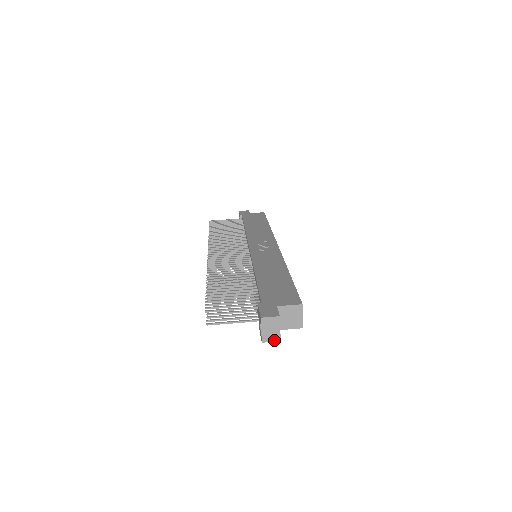
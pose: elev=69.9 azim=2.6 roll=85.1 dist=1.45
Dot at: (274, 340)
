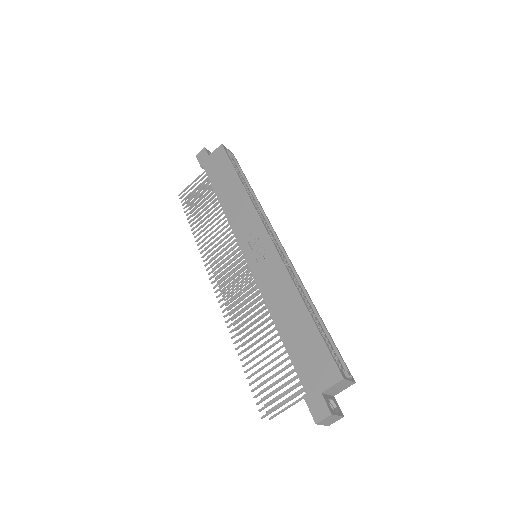
Dot at: occluded
